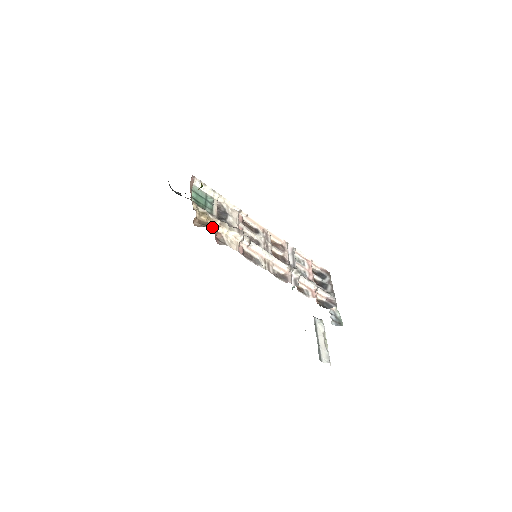
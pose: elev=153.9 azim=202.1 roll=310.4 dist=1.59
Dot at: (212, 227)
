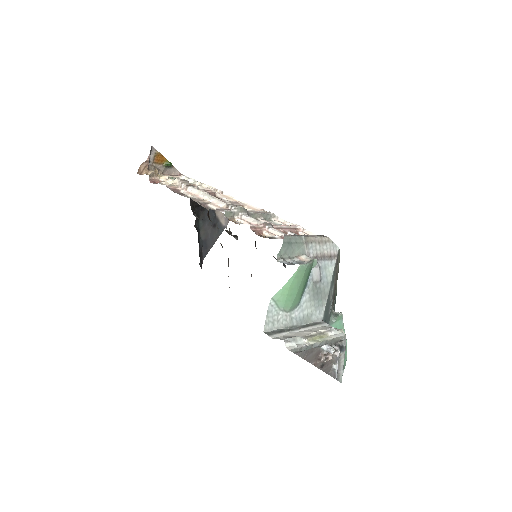
Dot at: (151, 173)
